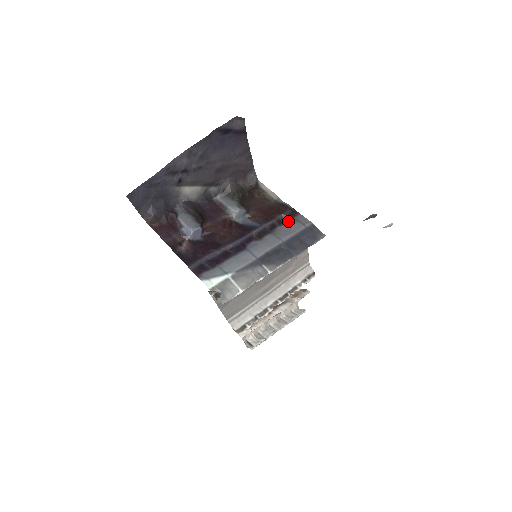
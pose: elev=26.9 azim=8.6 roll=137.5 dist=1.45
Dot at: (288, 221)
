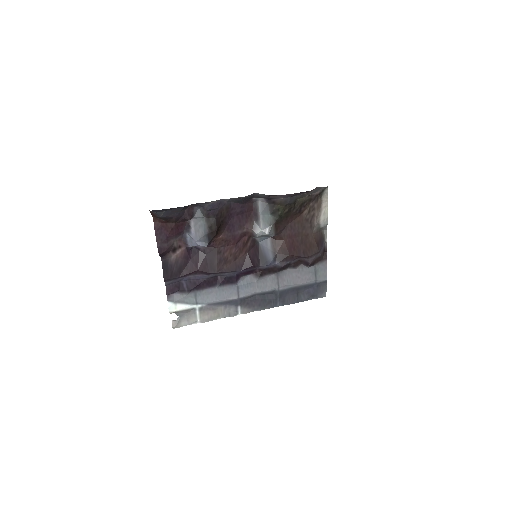
Dot at: (306, 266)
